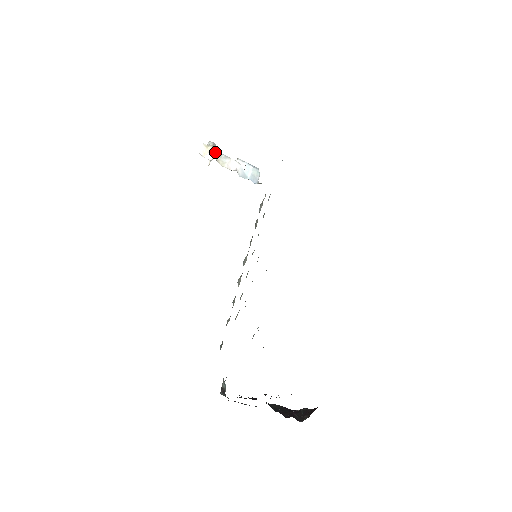
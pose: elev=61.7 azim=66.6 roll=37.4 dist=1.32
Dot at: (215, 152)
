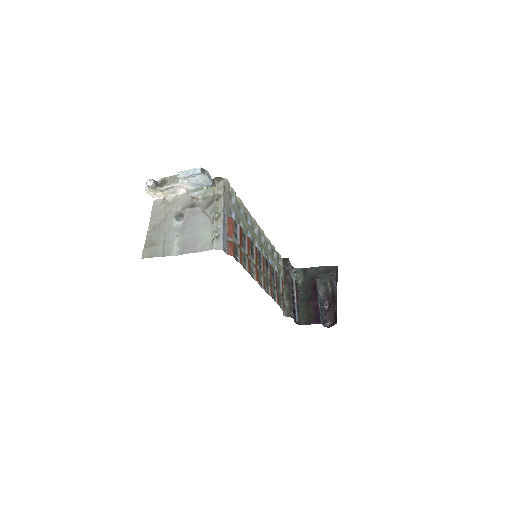
Dot at: (160, 190)
